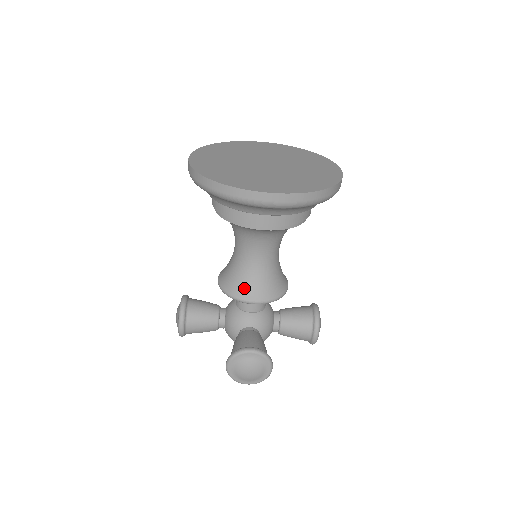
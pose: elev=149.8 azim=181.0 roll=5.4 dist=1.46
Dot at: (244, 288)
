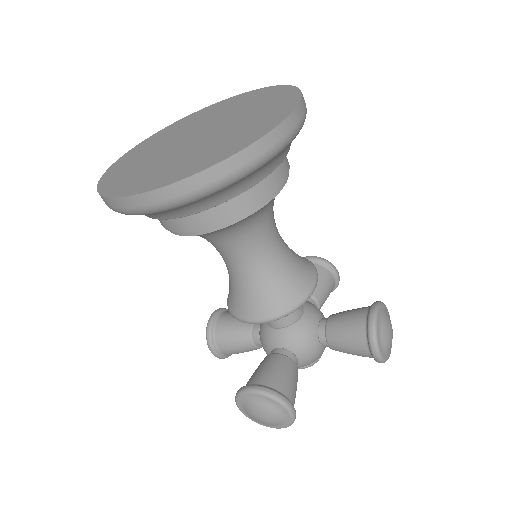
Dot at: (241, 304)
